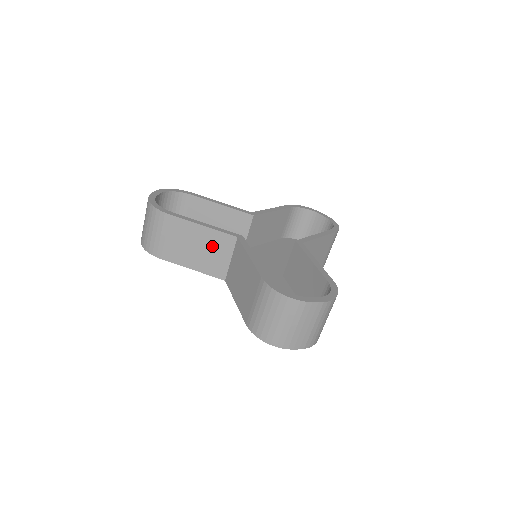
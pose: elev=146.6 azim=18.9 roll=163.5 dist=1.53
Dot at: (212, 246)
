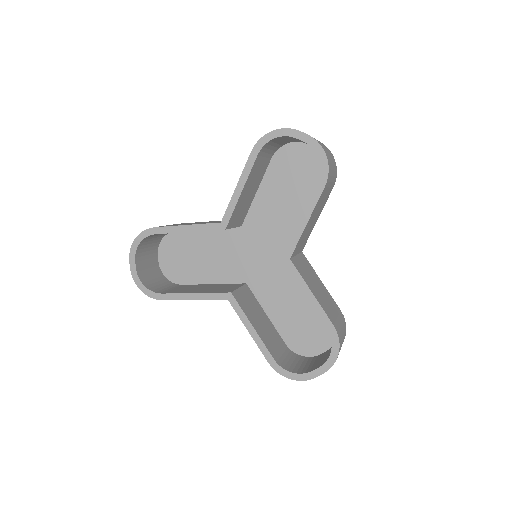
Dot at: occluded
